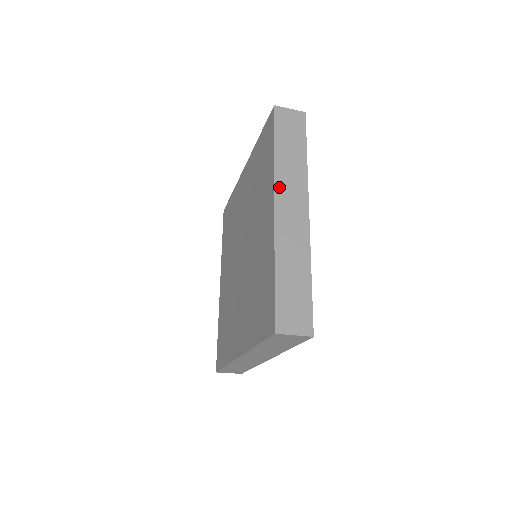
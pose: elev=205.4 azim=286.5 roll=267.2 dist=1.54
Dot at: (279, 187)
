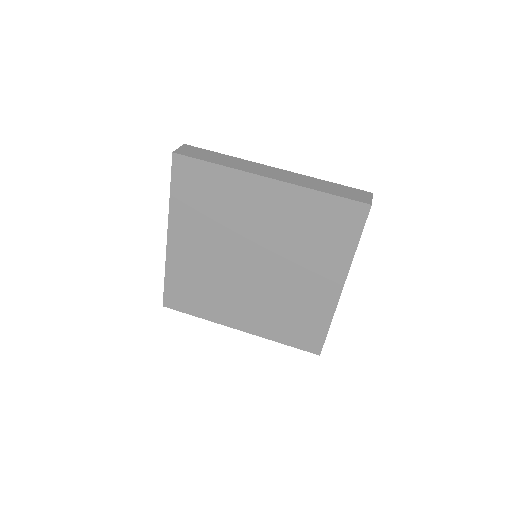
Dot at: occluded
